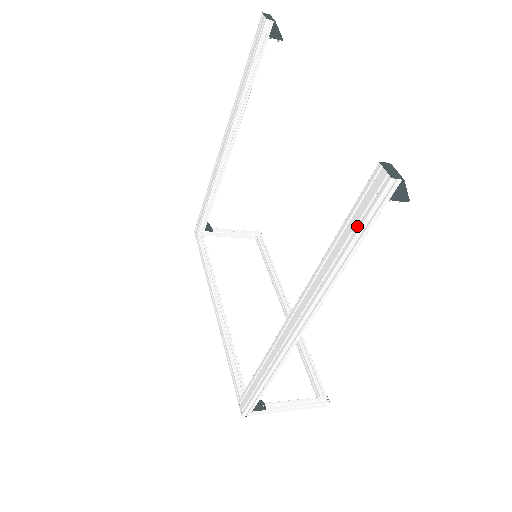
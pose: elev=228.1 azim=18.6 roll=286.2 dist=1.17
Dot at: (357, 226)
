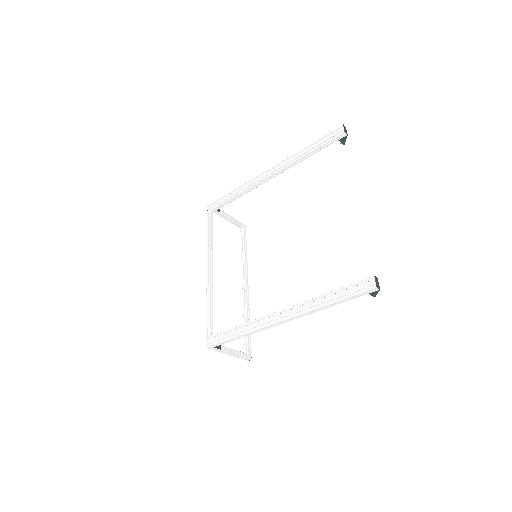
Dot at: (347, 296)
